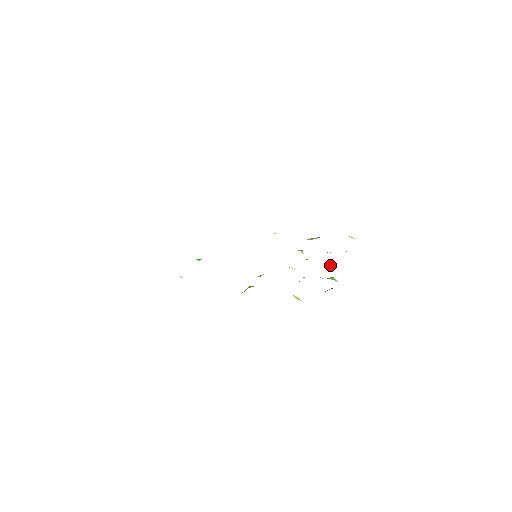
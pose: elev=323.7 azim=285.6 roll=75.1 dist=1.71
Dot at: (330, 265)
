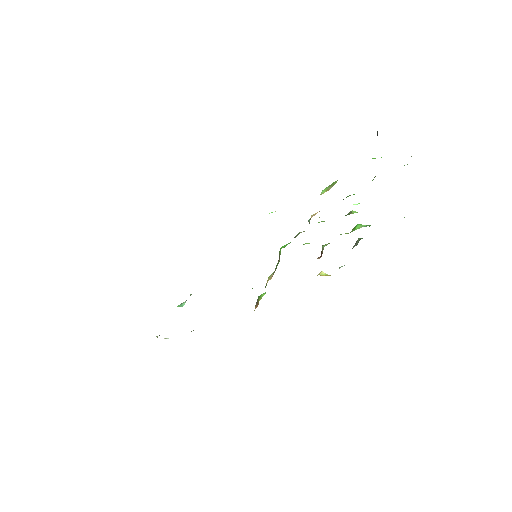
Dot at: (351, 211)
